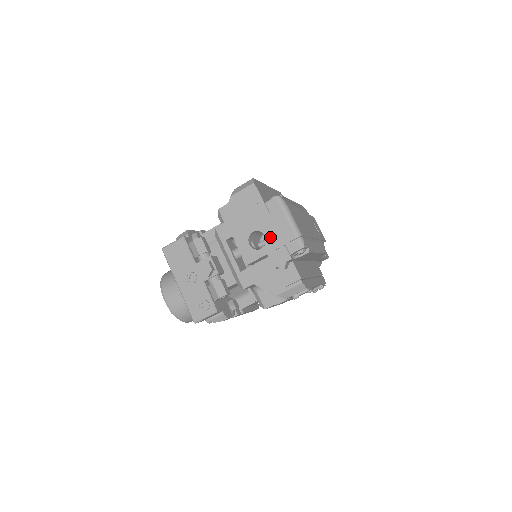
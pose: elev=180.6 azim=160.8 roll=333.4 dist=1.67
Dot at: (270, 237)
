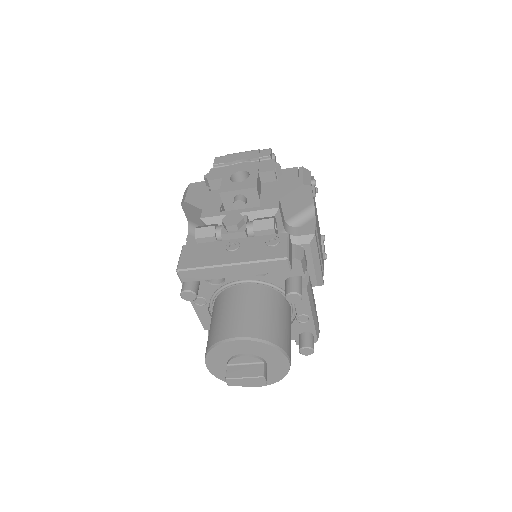
Dot at: (244, 168)
